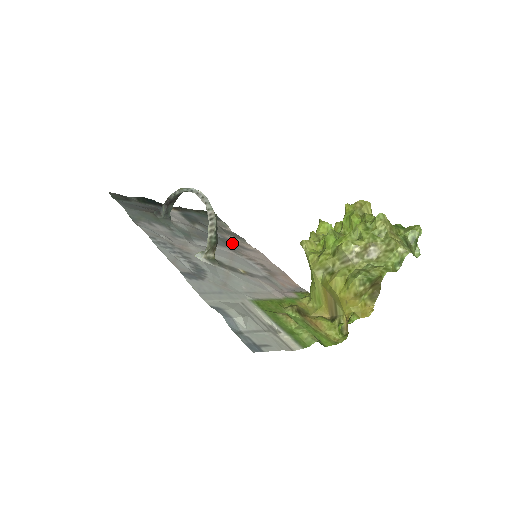
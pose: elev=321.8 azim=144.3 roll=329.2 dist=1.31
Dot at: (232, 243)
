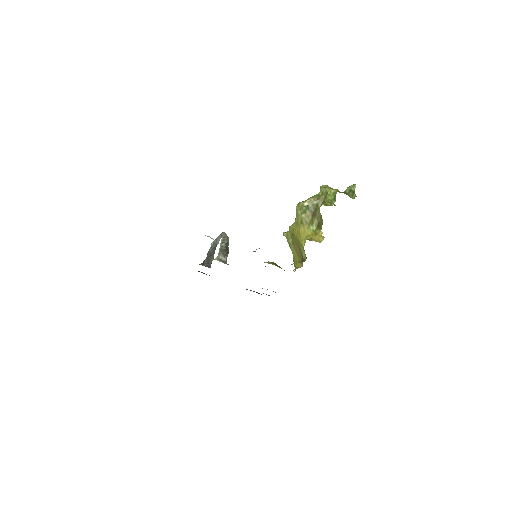
Dot at: occluded
